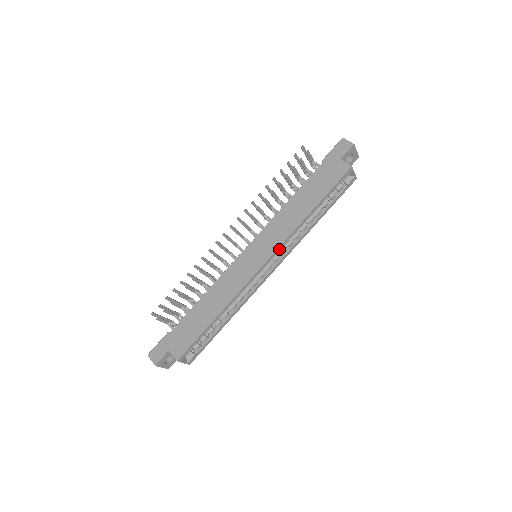
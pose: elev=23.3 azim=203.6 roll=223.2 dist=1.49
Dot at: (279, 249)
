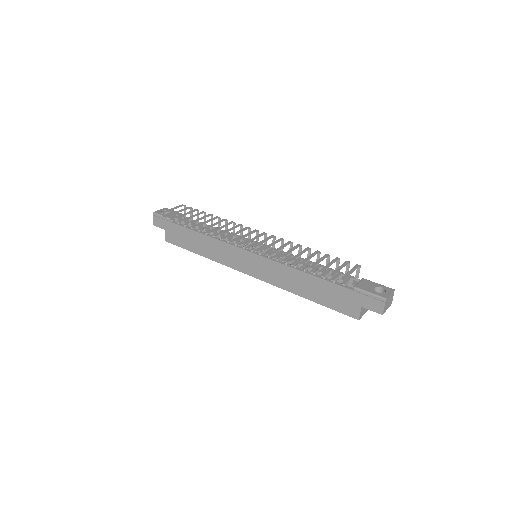
Dot at: (266, 280)
